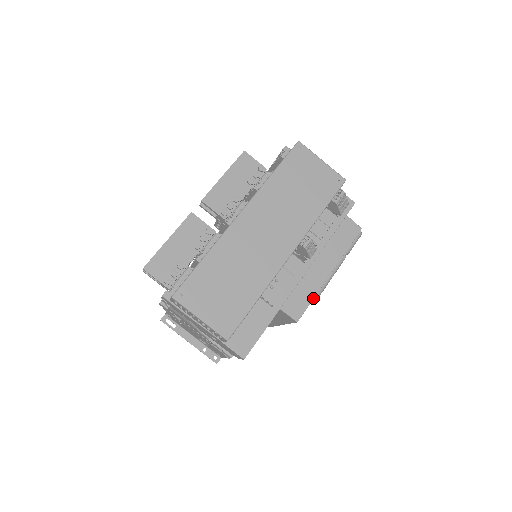
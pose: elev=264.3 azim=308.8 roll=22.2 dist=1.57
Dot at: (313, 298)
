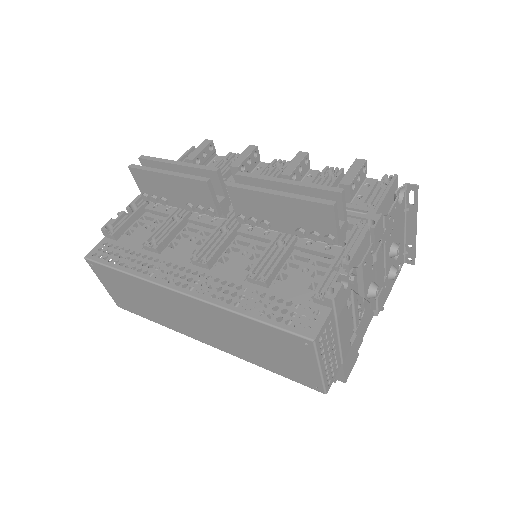
Dot at: occluded
